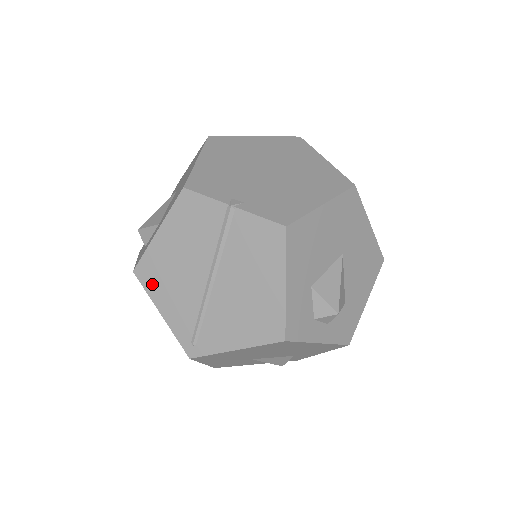
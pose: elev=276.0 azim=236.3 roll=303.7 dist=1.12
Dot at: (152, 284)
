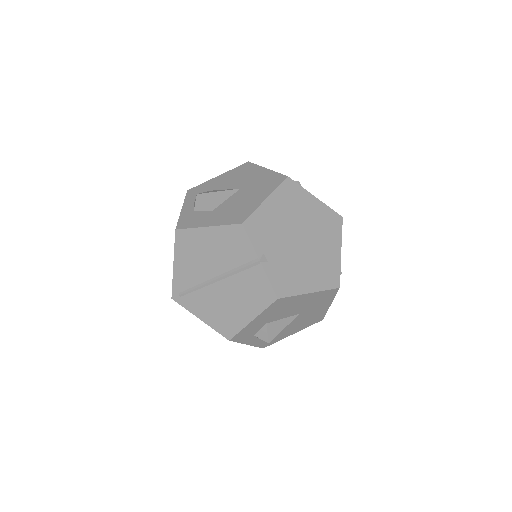
Dot at: (181, 247)
